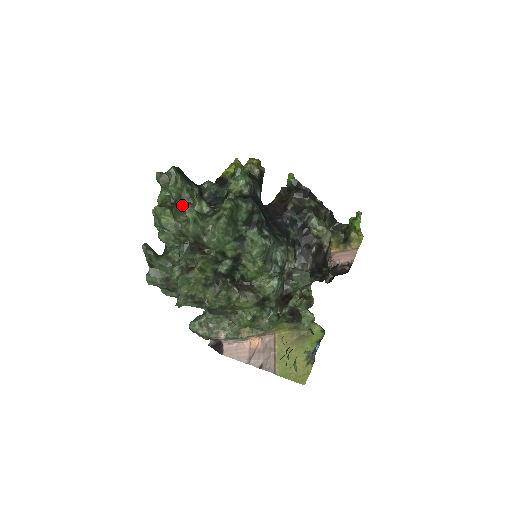
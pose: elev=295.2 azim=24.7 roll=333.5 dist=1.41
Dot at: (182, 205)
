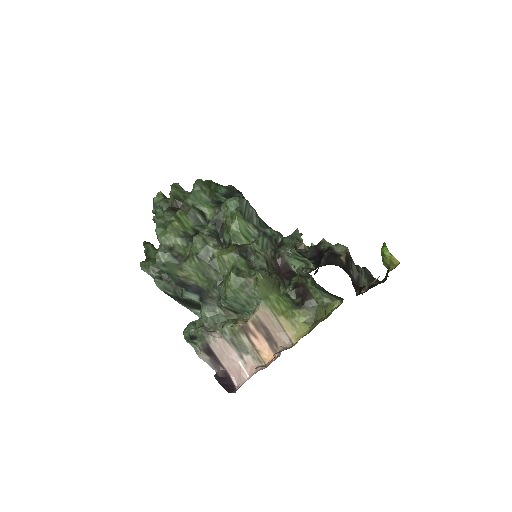
Dot at: occluded
